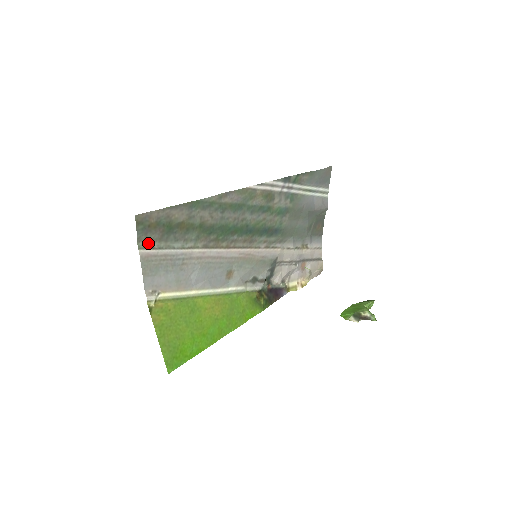
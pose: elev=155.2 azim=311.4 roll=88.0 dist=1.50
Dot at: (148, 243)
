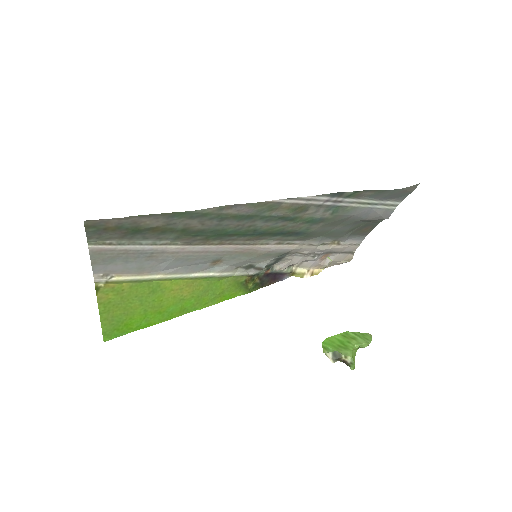
Dot at: (103, 239)
